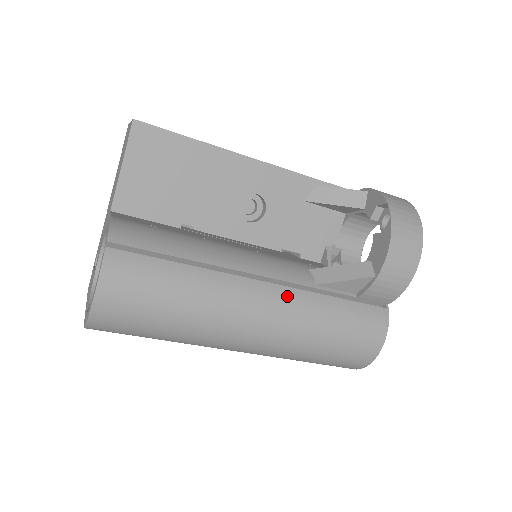
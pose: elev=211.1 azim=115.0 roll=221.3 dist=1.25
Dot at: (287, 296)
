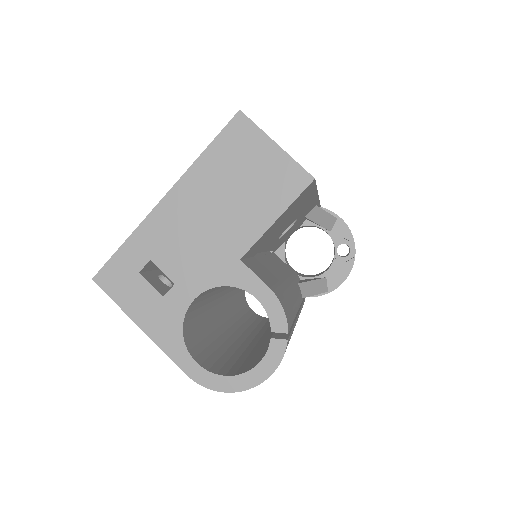
Dot at: occluded
